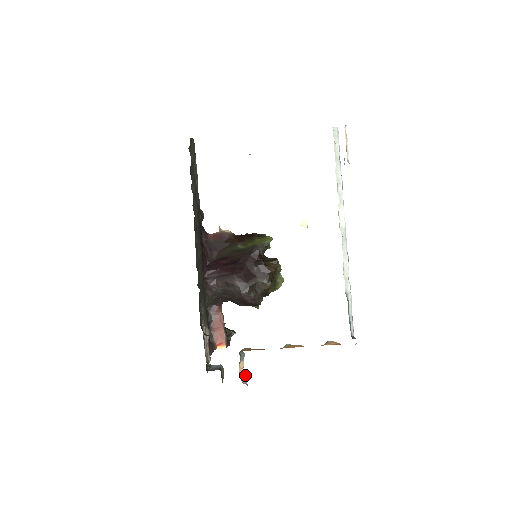
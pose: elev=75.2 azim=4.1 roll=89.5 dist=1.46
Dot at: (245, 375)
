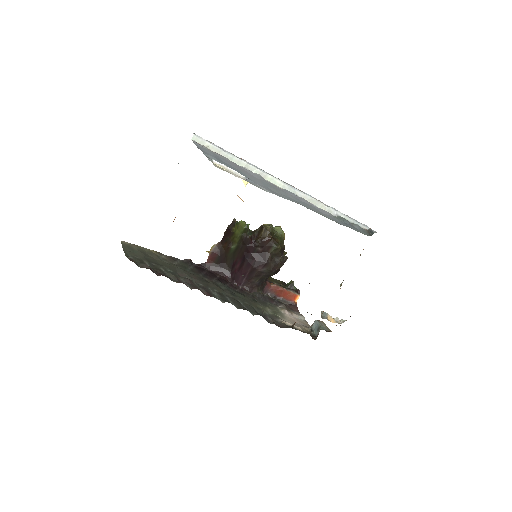
Dot at: (338, 318)
